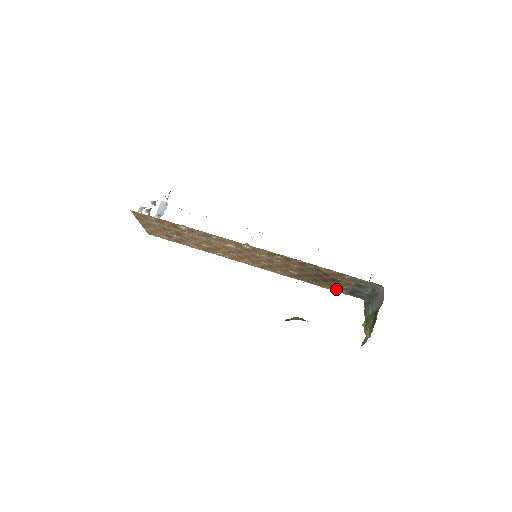
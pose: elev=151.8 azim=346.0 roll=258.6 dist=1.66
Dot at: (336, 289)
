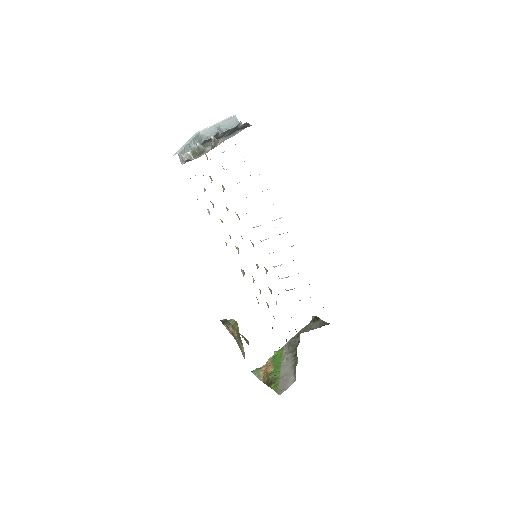
Dot at: occluded
